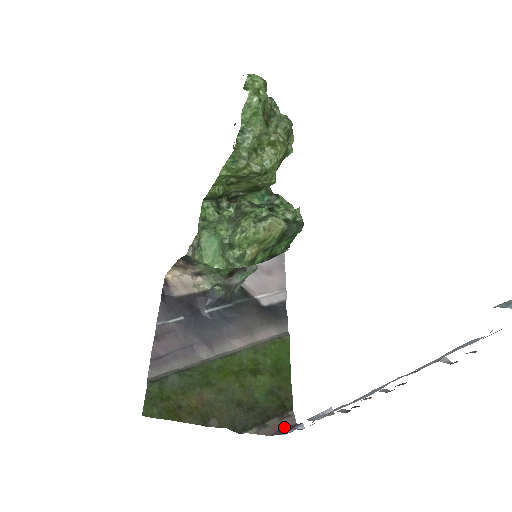
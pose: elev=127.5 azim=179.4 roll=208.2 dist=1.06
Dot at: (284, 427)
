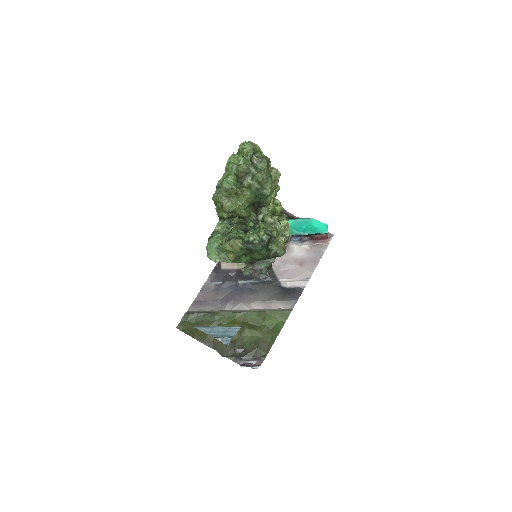
Dot at: occluded
